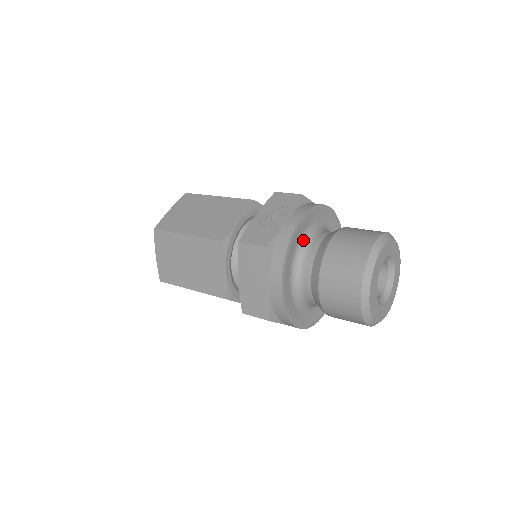
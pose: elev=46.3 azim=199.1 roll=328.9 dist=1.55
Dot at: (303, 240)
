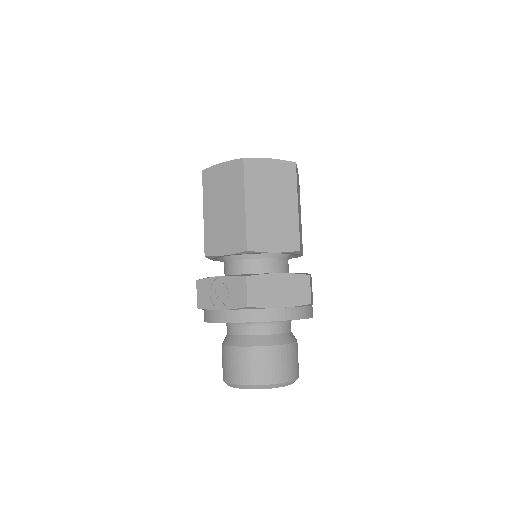
Dot at: occluded
